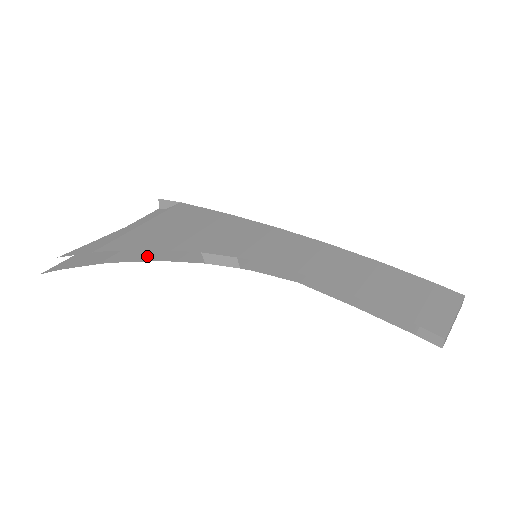
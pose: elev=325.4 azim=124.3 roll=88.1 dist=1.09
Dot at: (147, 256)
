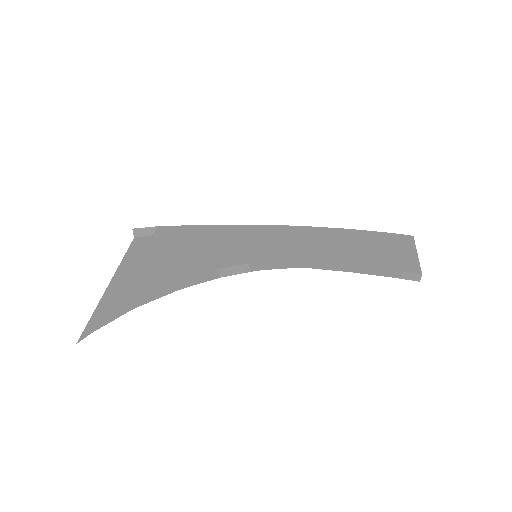
Dot at: (165, 289)
